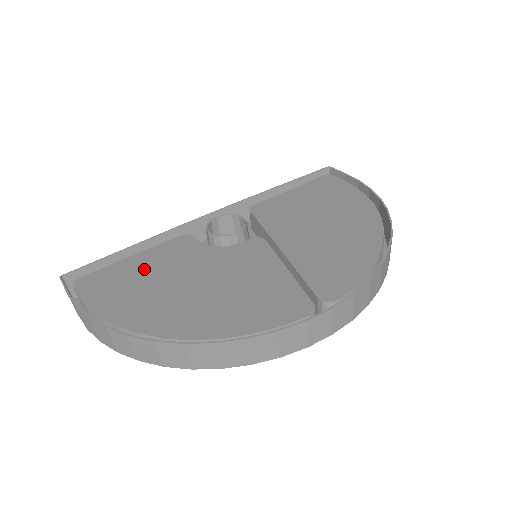
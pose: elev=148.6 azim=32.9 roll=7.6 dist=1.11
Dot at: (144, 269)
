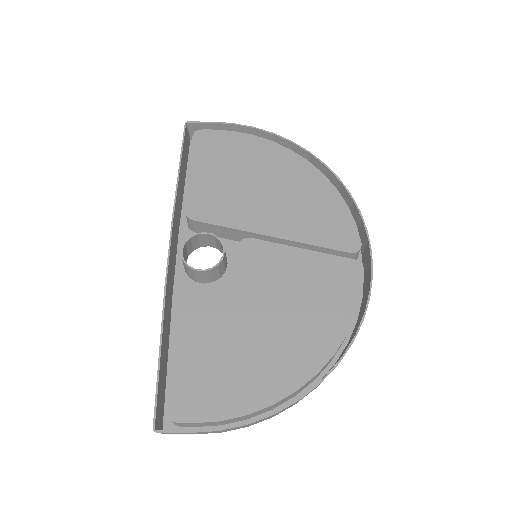
Dot at: (206, 349)
